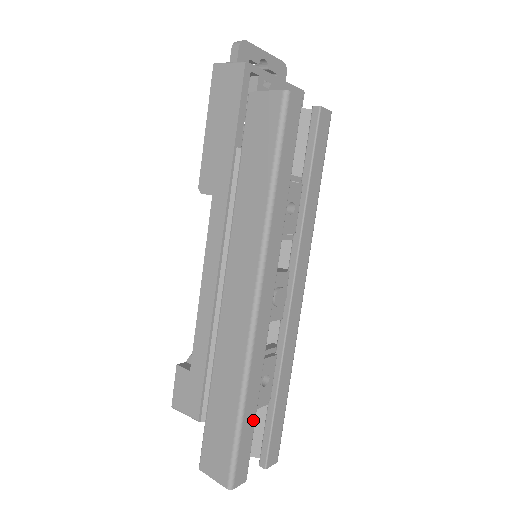
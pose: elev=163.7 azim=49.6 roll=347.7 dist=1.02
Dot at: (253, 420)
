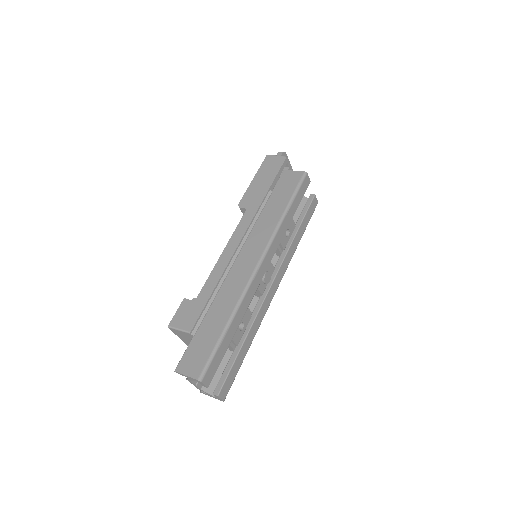
Dot at: (229, 342)
